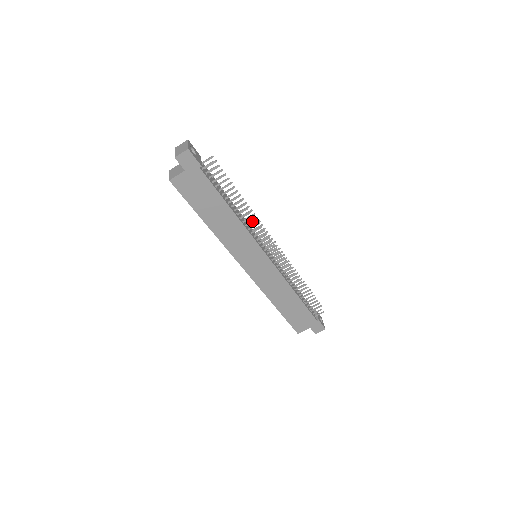
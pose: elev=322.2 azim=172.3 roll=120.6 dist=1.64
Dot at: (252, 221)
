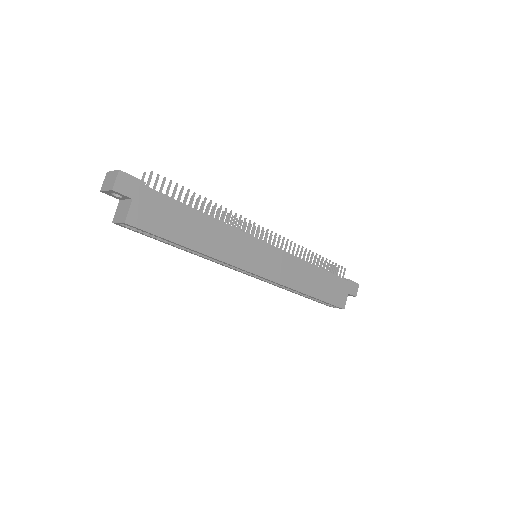
Dot at: (229, 215)
